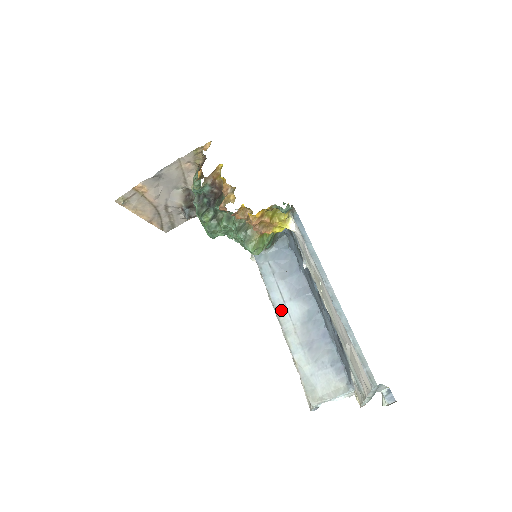
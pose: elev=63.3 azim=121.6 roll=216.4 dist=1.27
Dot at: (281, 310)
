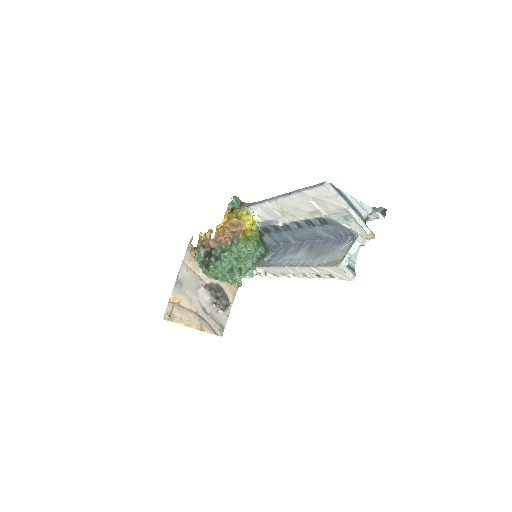
Dot at: (292, 263)
